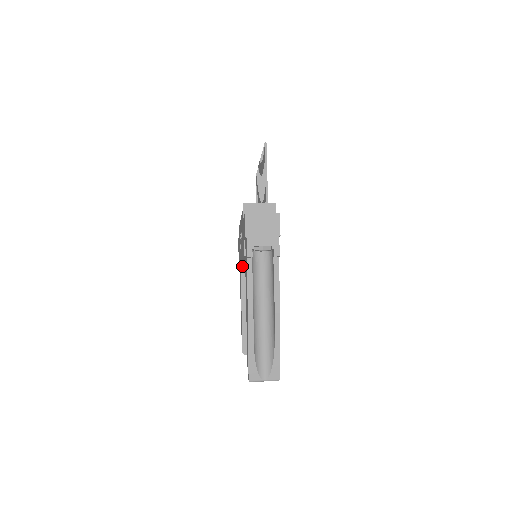
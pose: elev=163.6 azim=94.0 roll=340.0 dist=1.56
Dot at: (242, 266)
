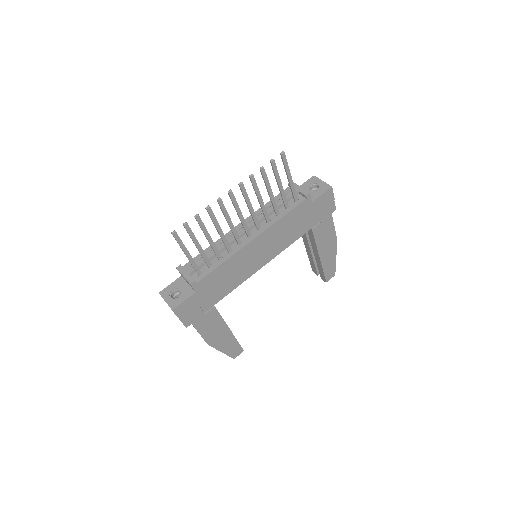
Dot at: occluded
